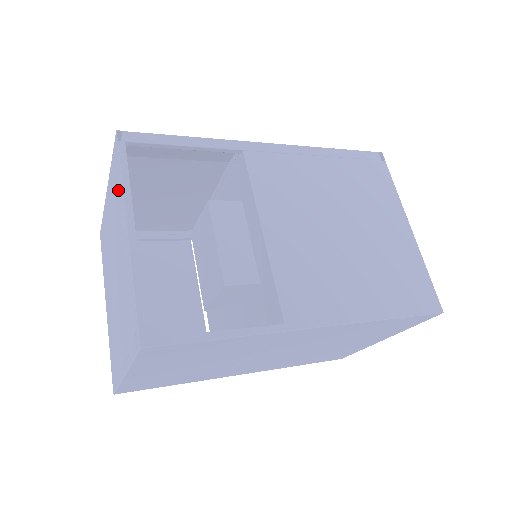
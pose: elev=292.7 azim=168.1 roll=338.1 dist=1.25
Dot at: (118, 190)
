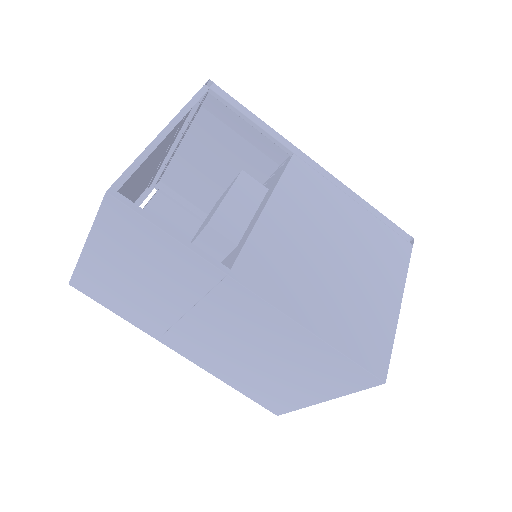
Dot at: occluded
